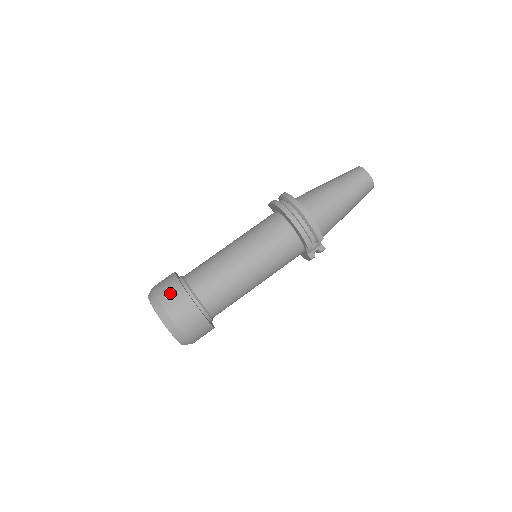
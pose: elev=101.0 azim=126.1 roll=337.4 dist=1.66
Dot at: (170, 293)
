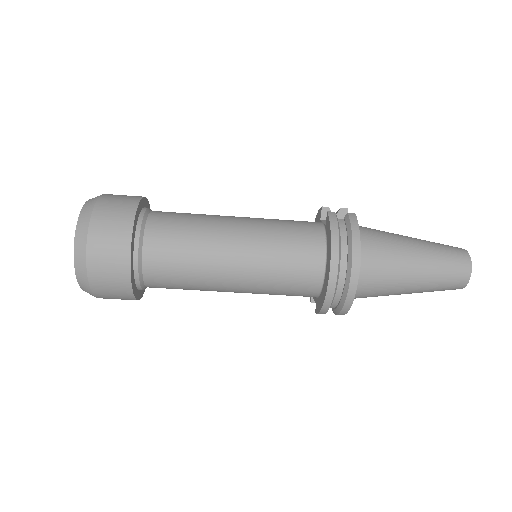
Dot at: (108, 262)
